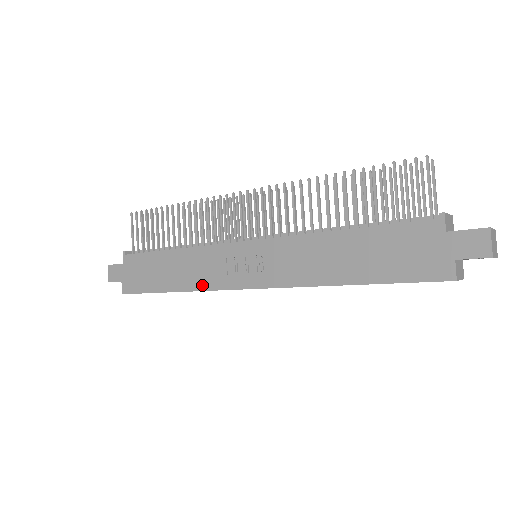
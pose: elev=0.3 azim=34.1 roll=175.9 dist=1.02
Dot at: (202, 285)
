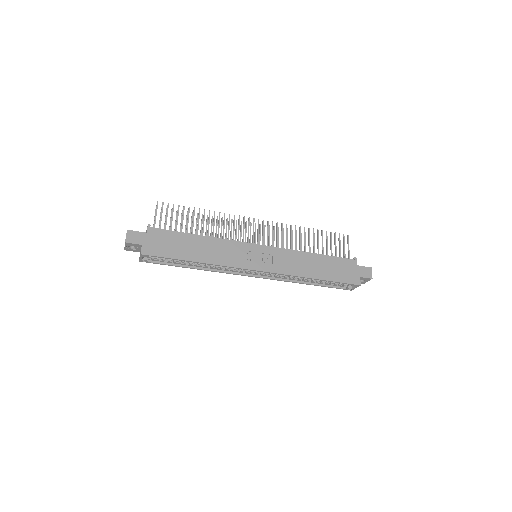
Dot at: (223, 262)
